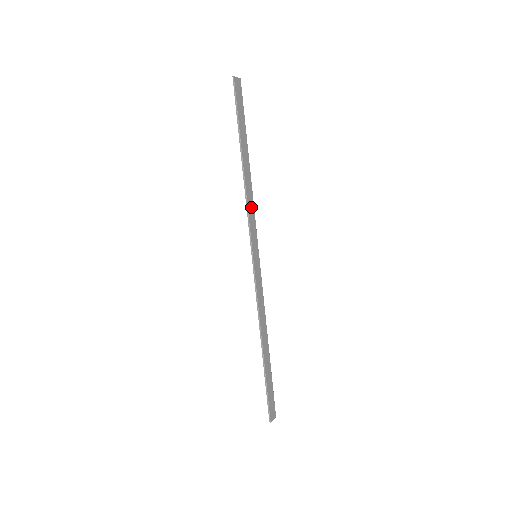
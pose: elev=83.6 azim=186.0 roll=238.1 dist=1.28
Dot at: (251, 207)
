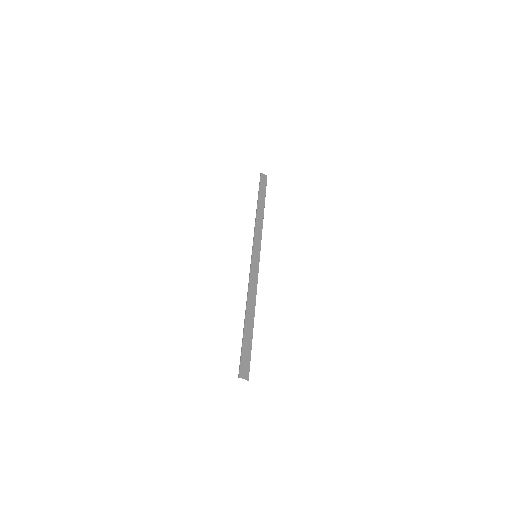
Dot at: (259, 230)
